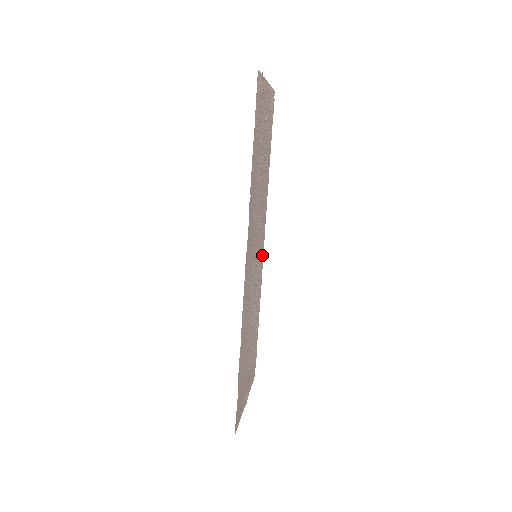
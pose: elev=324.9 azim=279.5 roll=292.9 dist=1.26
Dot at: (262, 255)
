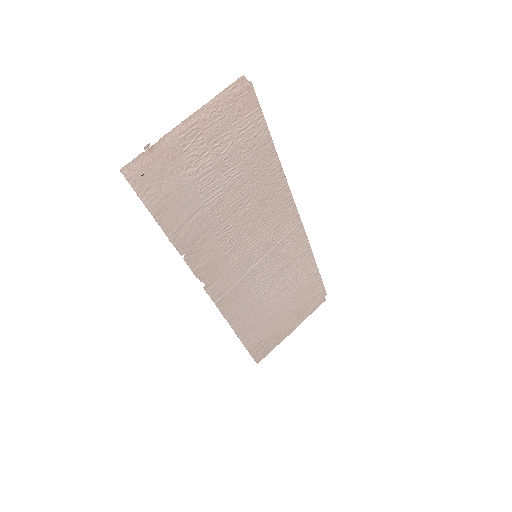
Dot at: (296, 229)
